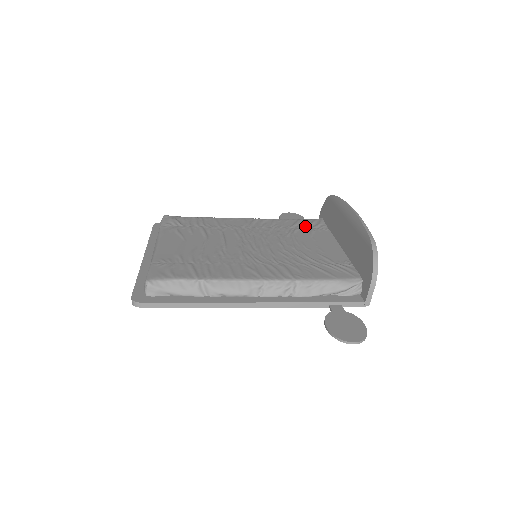
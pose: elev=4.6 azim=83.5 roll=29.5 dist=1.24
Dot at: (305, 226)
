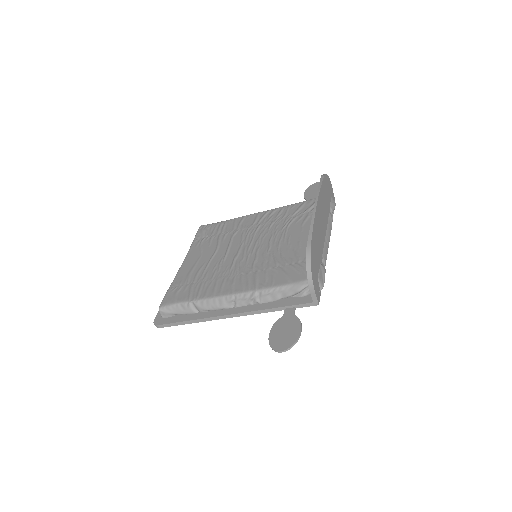
Dot at: (304, 211)
